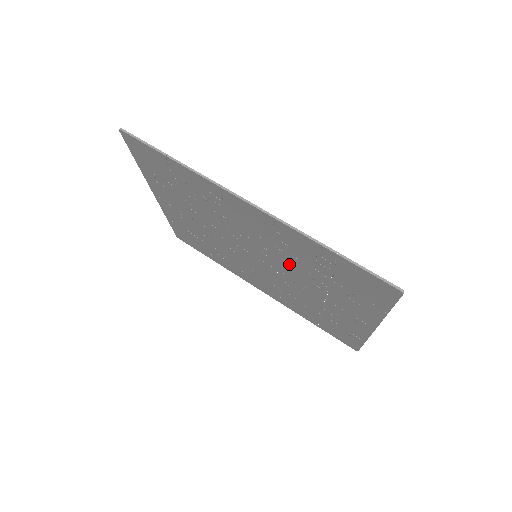
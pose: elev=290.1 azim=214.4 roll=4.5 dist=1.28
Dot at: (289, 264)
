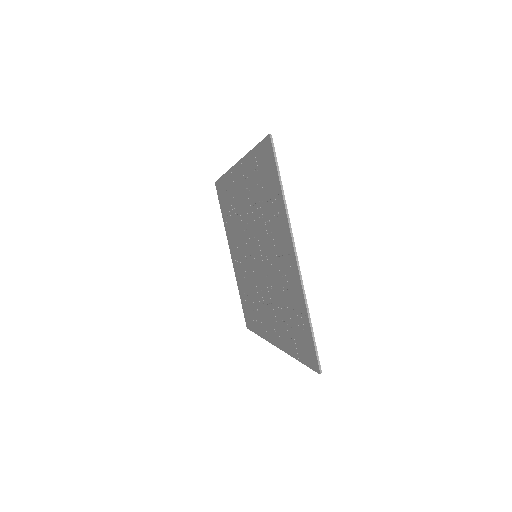
Dot at: (258, 225)
